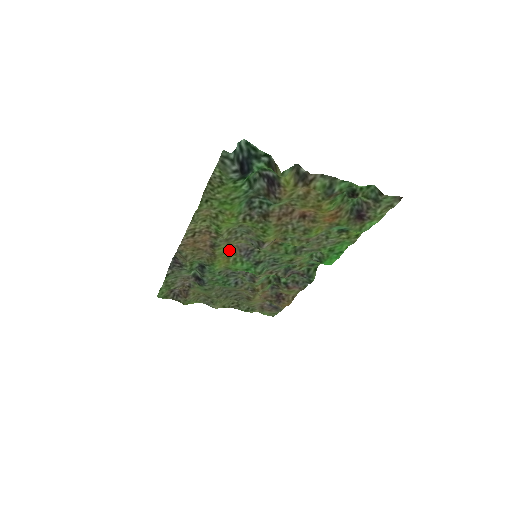
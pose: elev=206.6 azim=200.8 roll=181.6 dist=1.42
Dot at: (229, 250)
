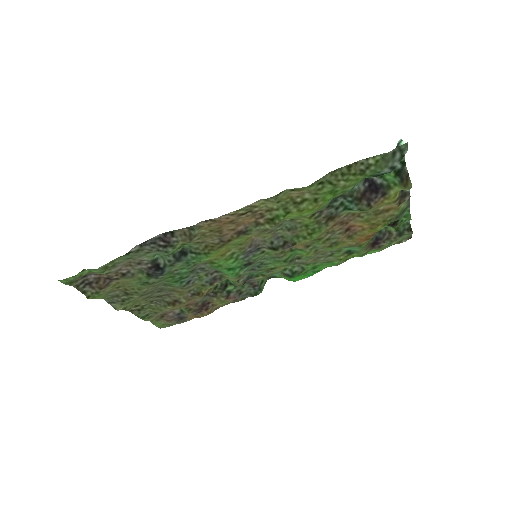
Dot at: (244, 242)
